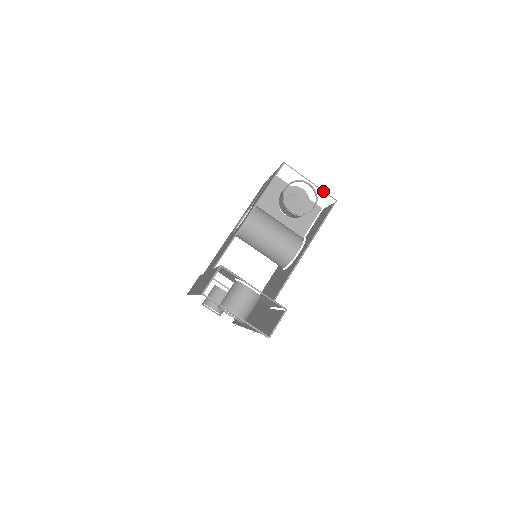
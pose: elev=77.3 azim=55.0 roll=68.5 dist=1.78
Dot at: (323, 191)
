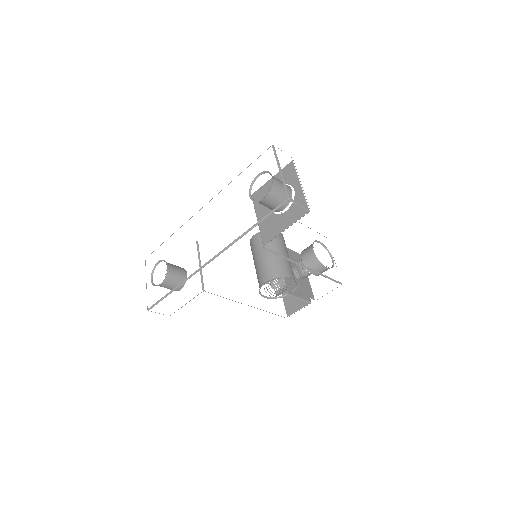
Dot at: occluded
